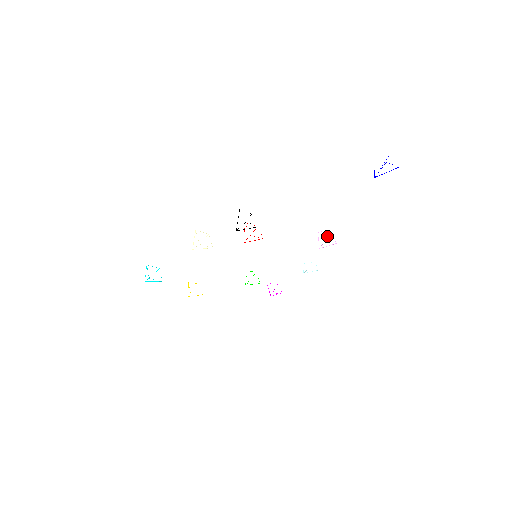
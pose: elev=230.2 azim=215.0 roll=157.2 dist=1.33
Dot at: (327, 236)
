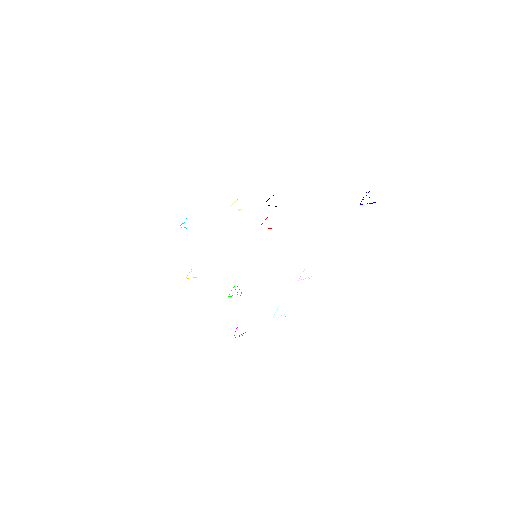
Dot at: (308, 277)
